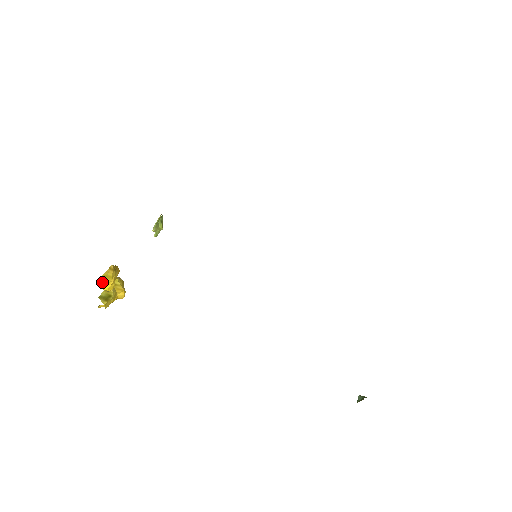
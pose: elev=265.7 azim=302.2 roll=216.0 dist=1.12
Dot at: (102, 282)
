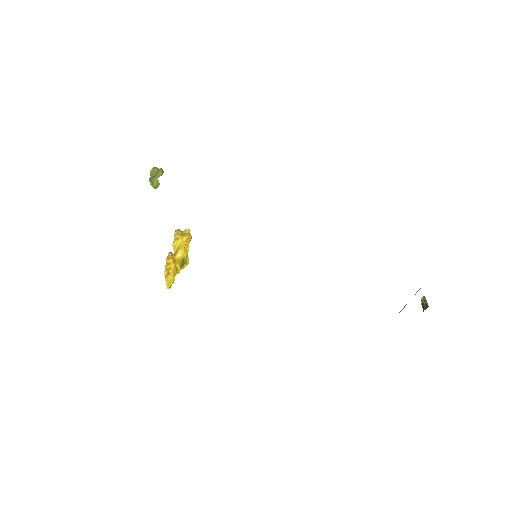
Dot at: occluded
